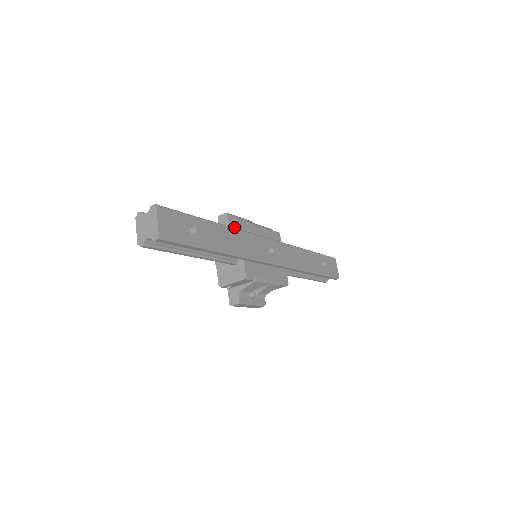
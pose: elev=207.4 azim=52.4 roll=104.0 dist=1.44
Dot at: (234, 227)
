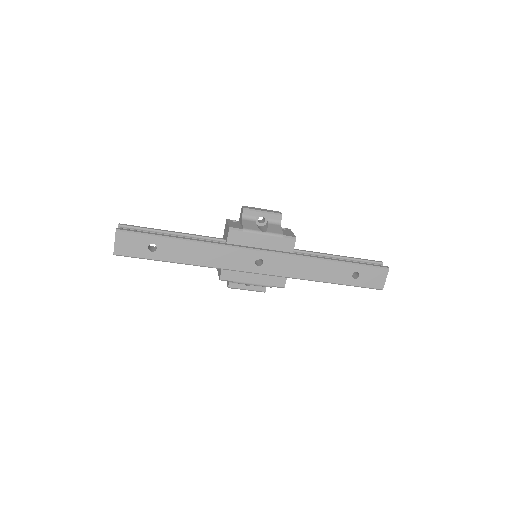
Dot at: (227, 233)
